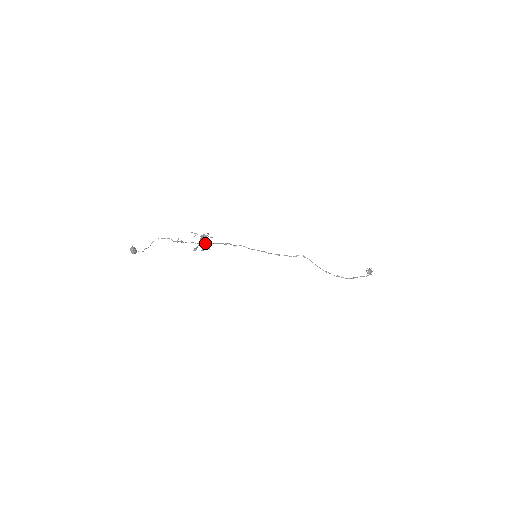
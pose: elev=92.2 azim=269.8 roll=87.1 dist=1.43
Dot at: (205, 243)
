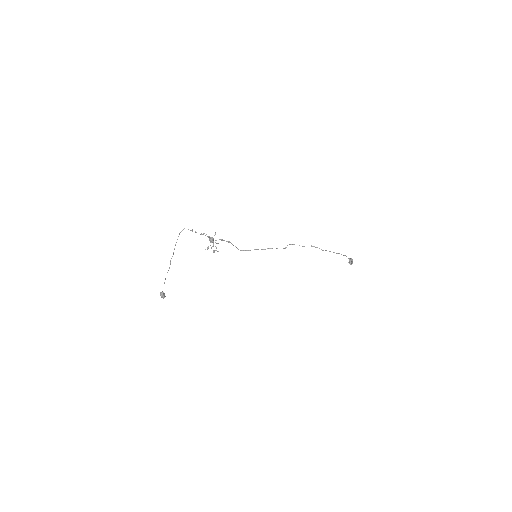
Dot at: (213, 238)
